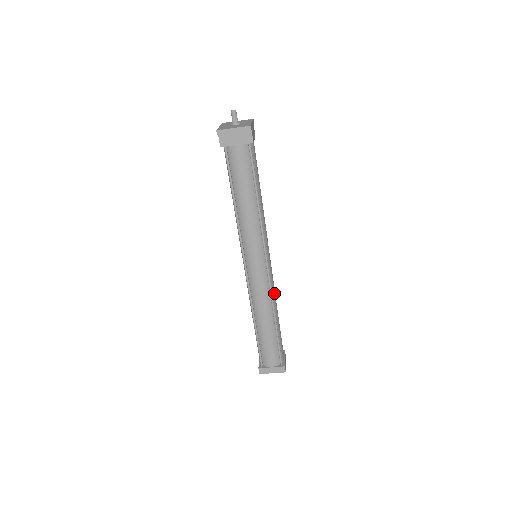
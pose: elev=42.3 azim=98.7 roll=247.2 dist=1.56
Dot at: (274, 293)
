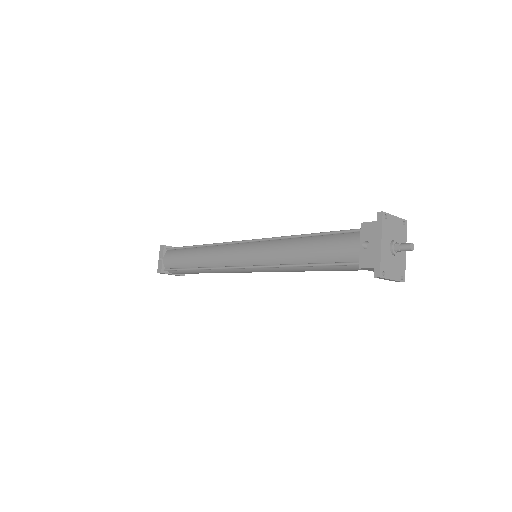
Dot at: occluded
